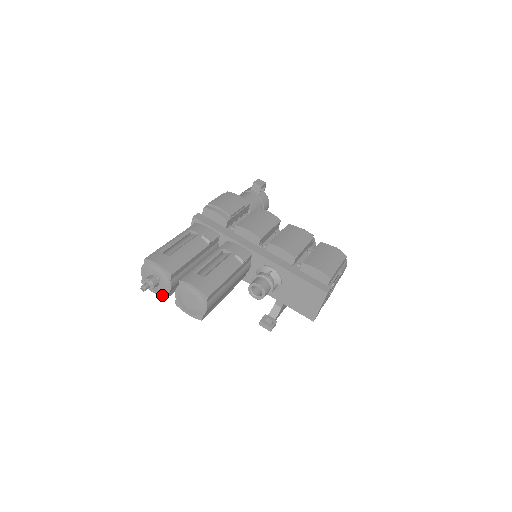
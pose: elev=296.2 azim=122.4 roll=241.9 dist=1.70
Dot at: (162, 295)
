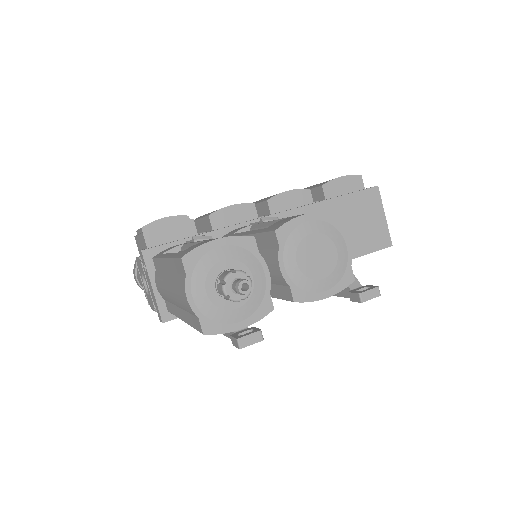
Dot at: (261, 312)
